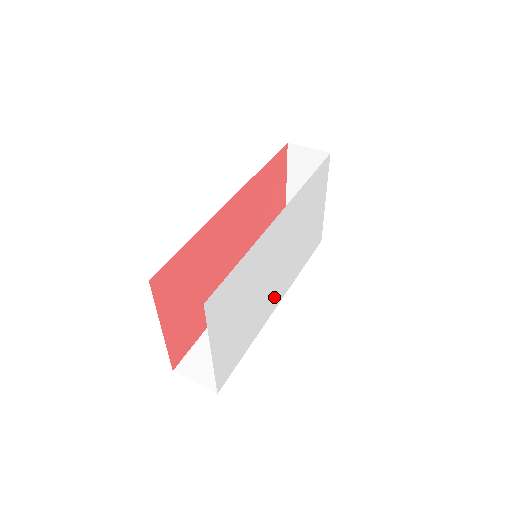
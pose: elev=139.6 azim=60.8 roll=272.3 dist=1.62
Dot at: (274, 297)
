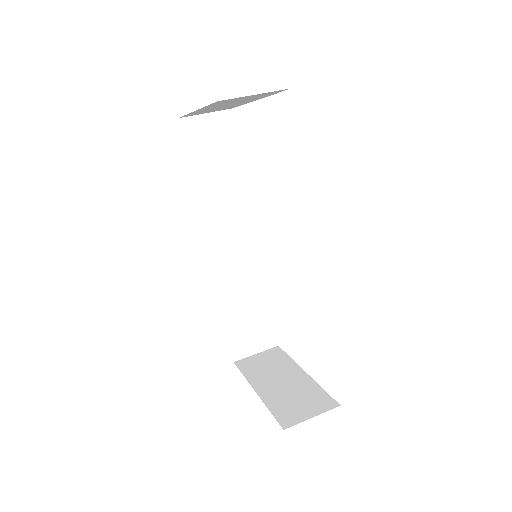
Dot at: occluded
